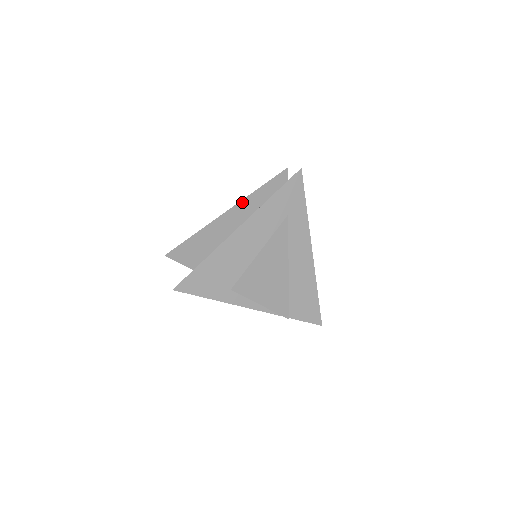
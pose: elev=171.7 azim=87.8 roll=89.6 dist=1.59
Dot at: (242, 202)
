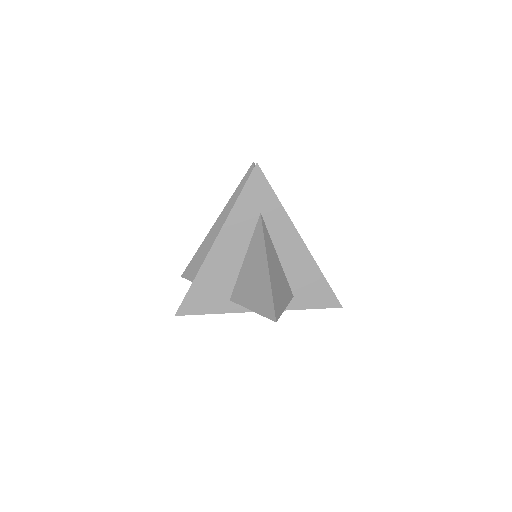
Dot at: (225, 209)
